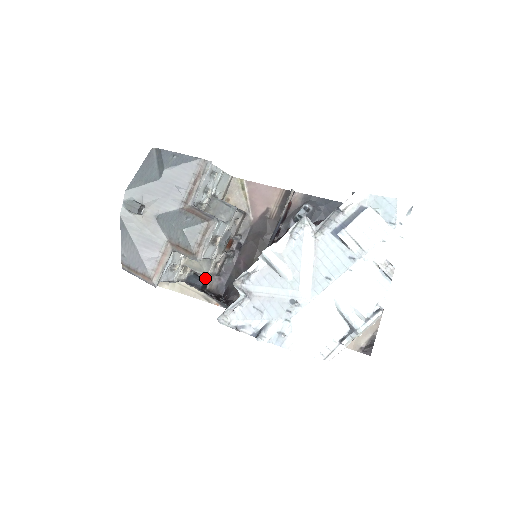
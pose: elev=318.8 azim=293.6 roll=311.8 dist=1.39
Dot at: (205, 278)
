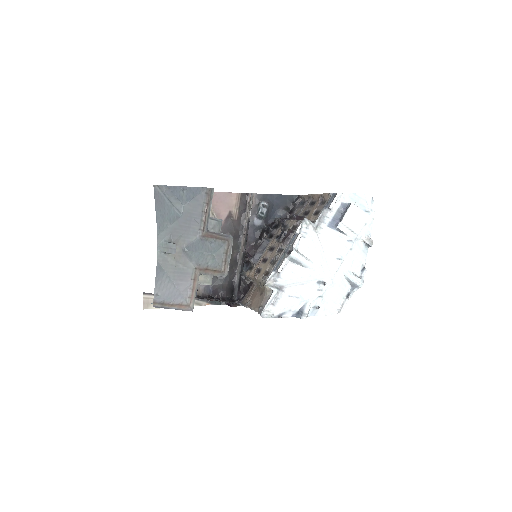
Dot at: occluded
